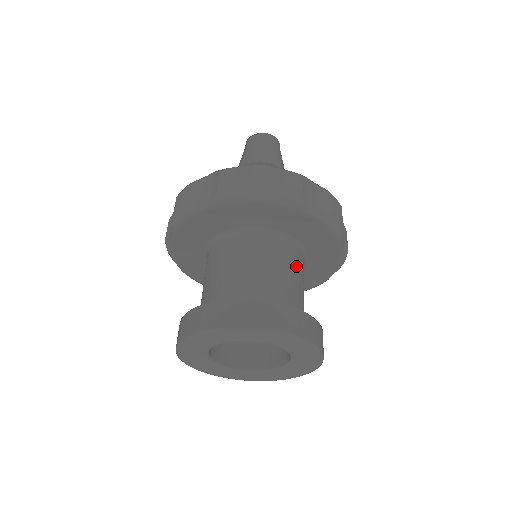
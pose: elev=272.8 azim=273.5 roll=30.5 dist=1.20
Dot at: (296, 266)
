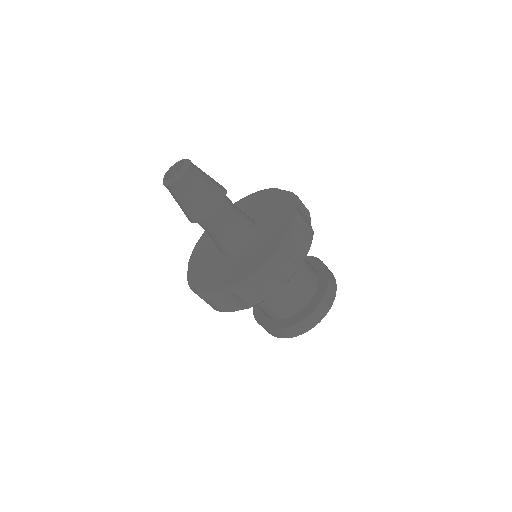
Dot at: occluded
